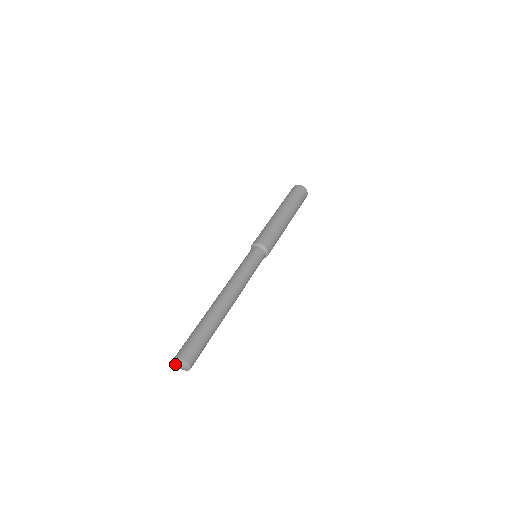
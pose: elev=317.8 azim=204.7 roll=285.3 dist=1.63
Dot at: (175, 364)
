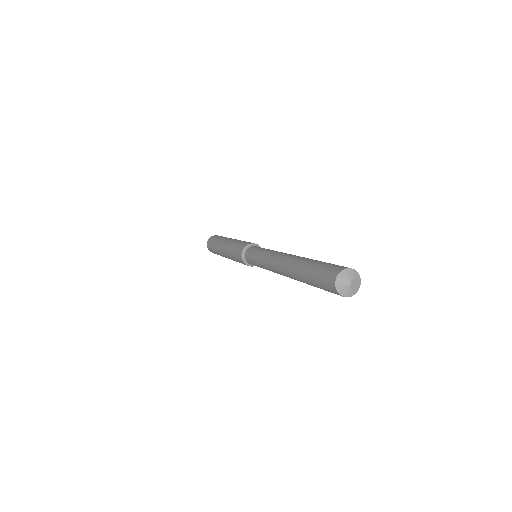
Dot at: occluded
